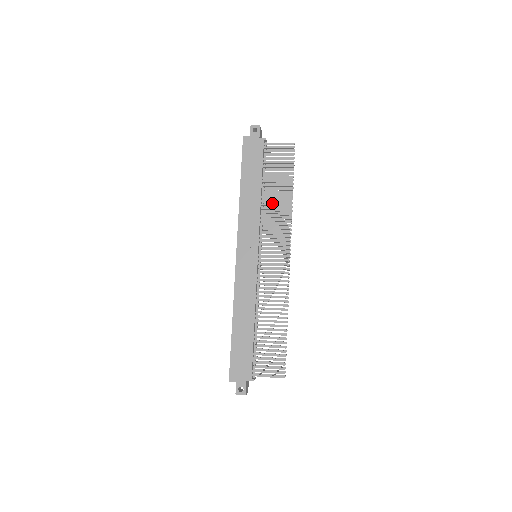
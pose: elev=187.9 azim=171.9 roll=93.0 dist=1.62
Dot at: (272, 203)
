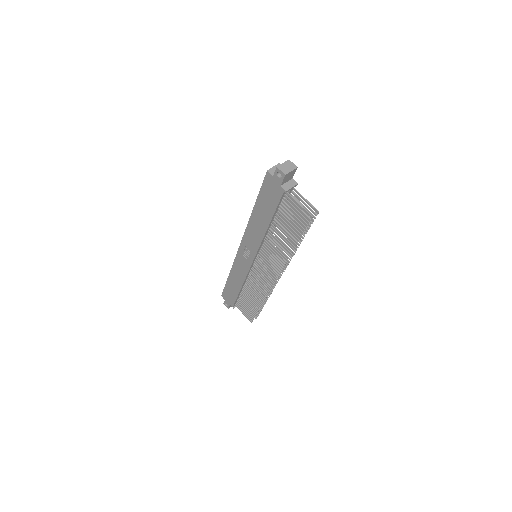
Dot at: occluded
